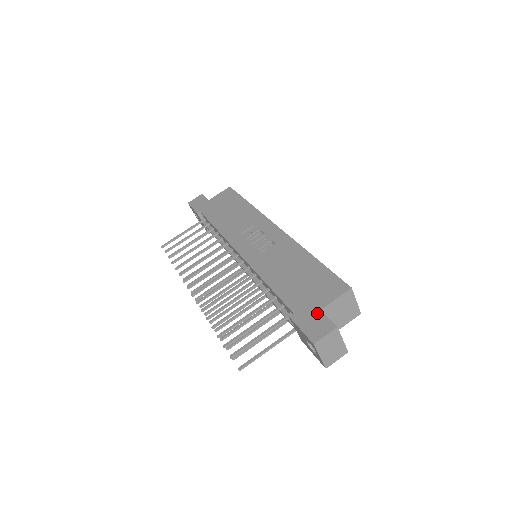
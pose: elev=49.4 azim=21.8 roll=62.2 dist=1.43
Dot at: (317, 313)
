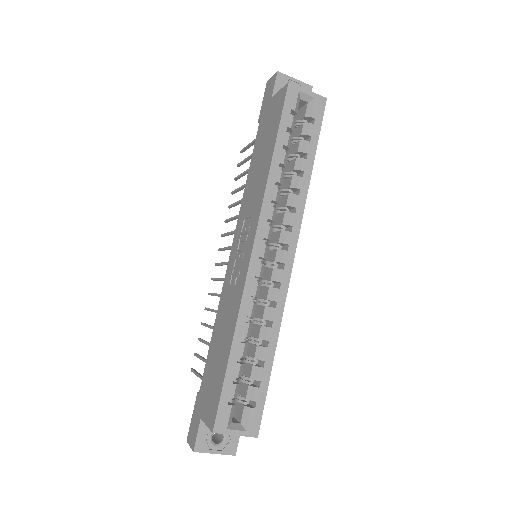
Dot at: (199, 418)
